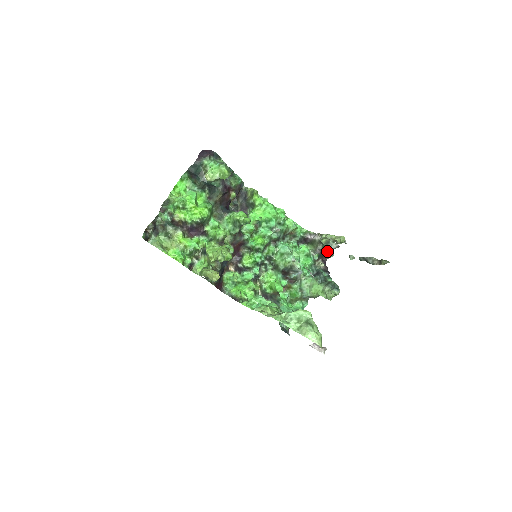
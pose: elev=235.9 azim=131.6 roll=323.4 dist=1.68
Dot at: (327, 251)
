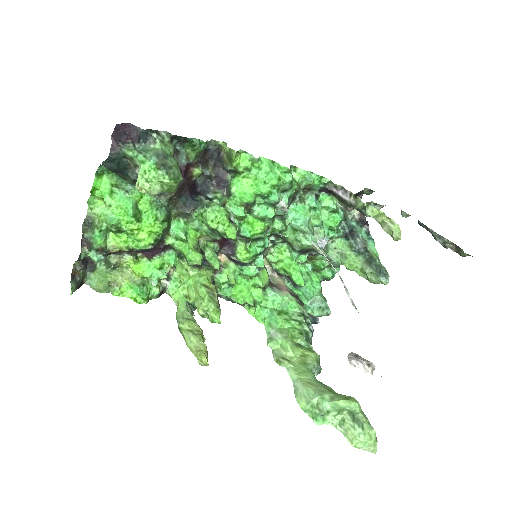
Dot at: occluded
